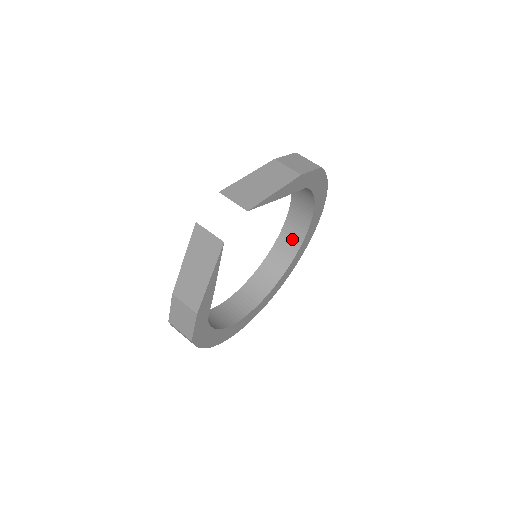
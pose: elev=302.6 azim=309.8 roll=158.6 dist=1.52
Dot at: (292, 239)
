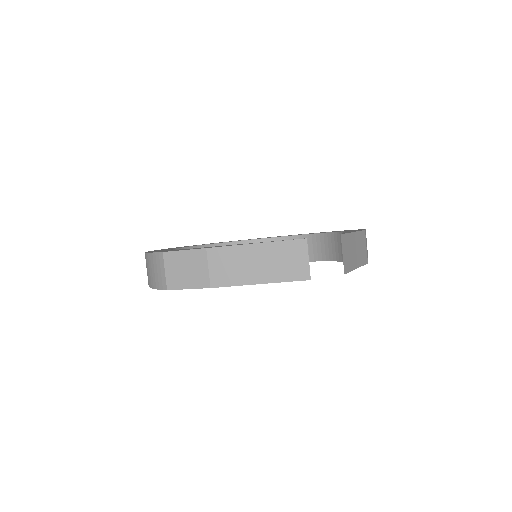
Dot at: occluded
